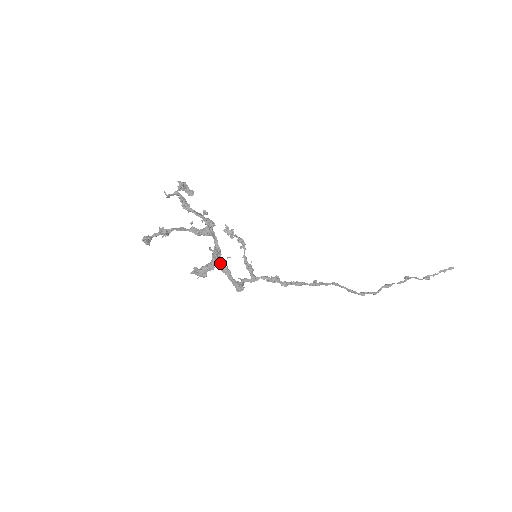
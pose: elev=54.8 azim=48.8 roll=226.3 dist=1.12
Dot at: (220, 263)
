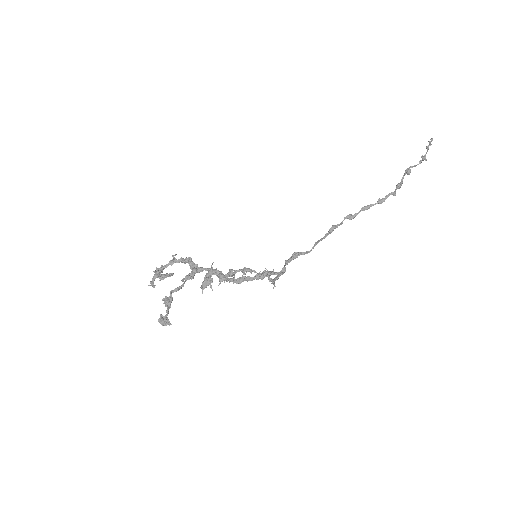
Dot at: (231, 281)
